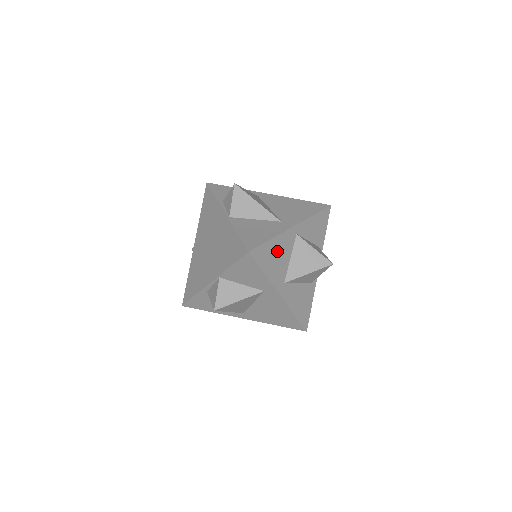
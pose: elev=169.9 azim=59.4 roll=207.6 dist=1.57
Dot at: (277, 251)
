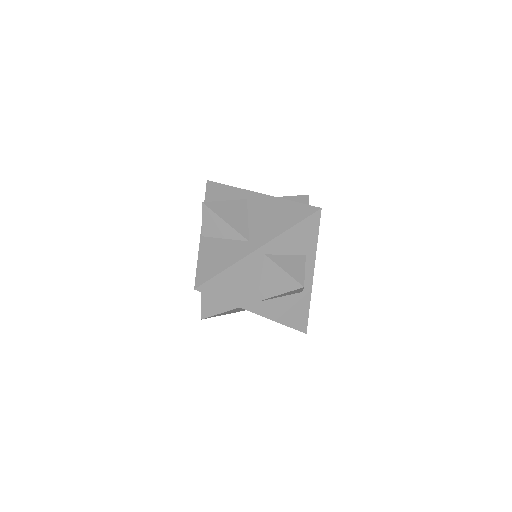
Dot at: (237, 277)
